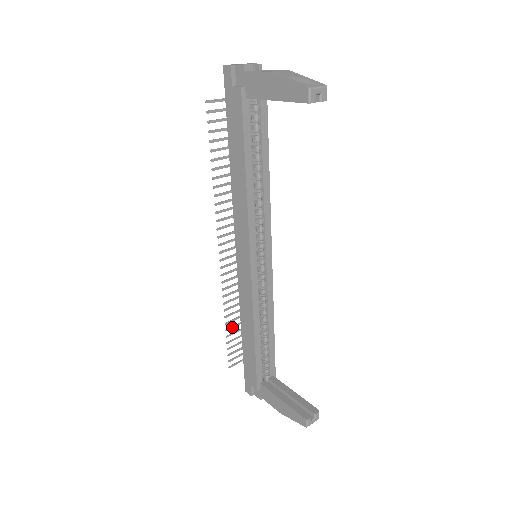
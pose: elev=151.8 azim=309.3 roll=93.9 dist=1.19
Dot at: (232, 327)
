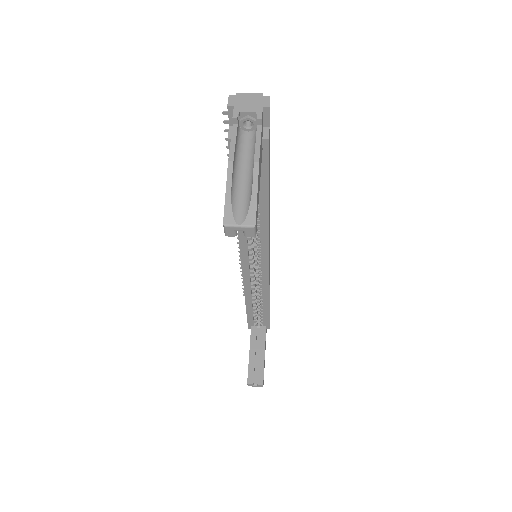
Dot at: occluded
